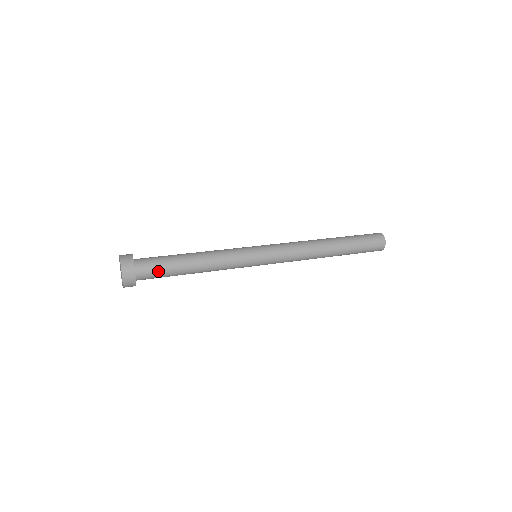
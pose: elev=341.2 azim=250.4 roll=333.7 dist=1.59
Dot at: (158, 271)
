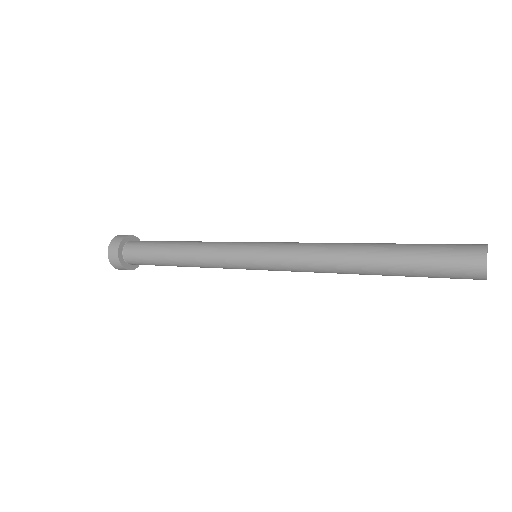
Dot at: (143, 247)
